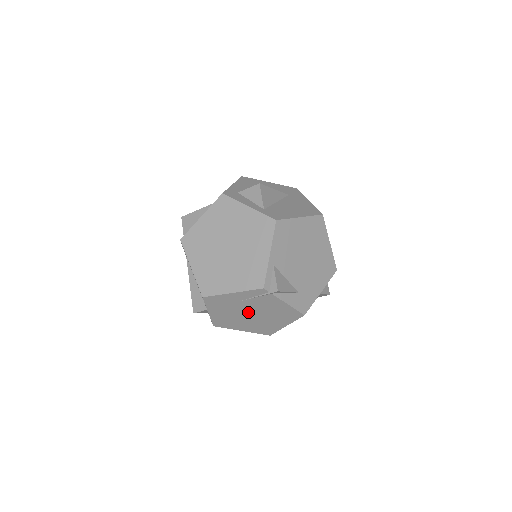
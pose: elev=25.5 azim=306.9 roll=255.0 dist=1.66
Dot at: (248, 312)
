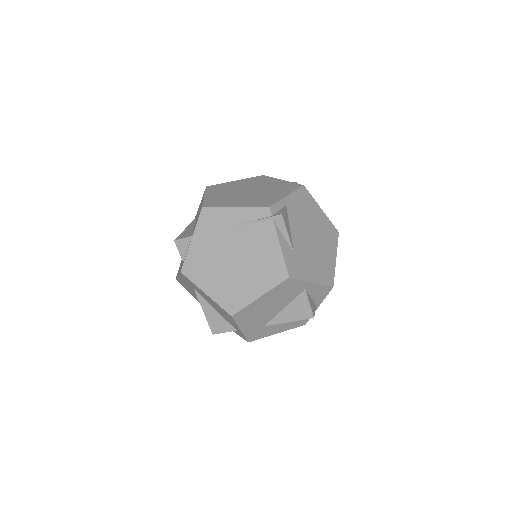
Dot at: (232, 252)
